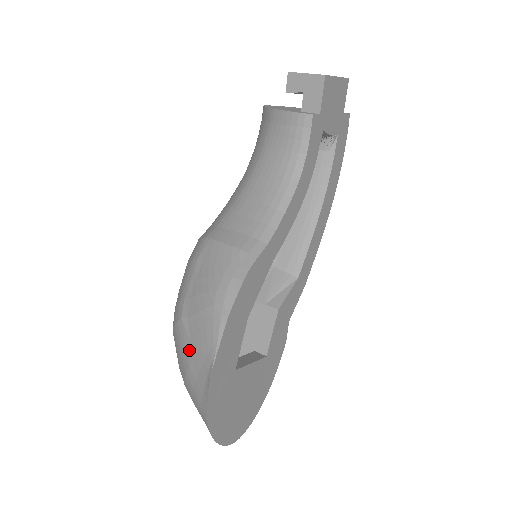
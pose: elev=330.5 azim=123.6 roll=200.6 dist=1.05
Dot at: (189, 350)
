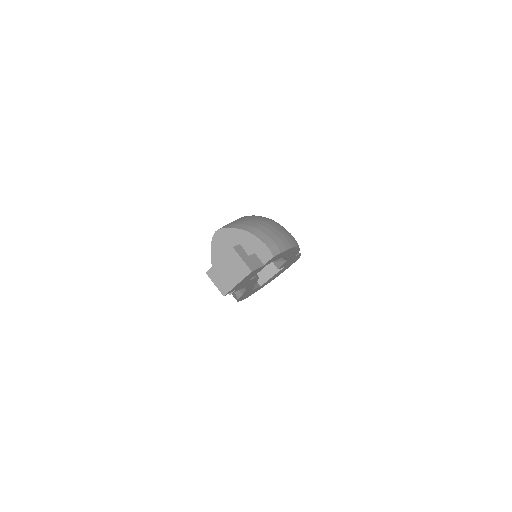
Dot at: occluded
